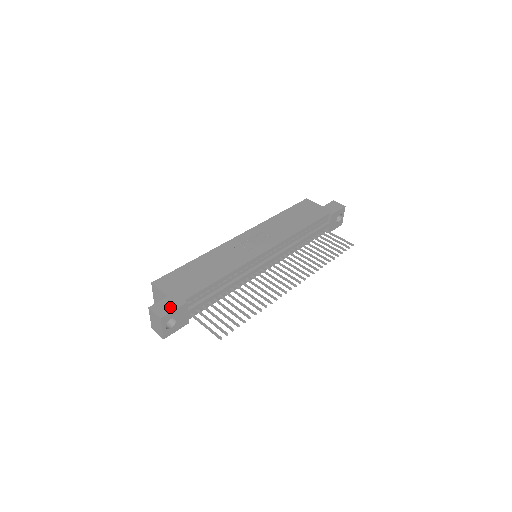
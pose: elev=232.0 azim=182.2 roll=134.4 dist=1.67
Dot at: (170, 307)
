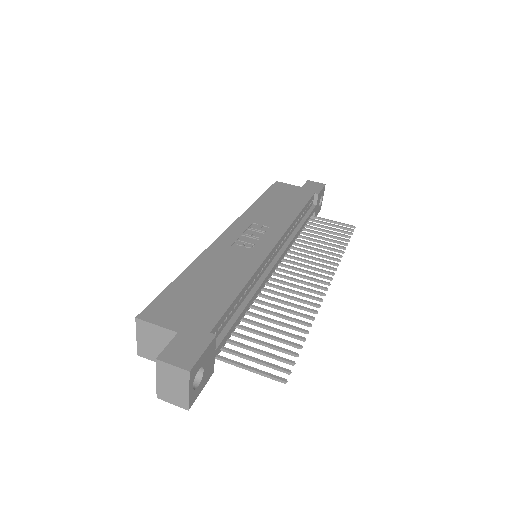
Dot at: (194, 349)
